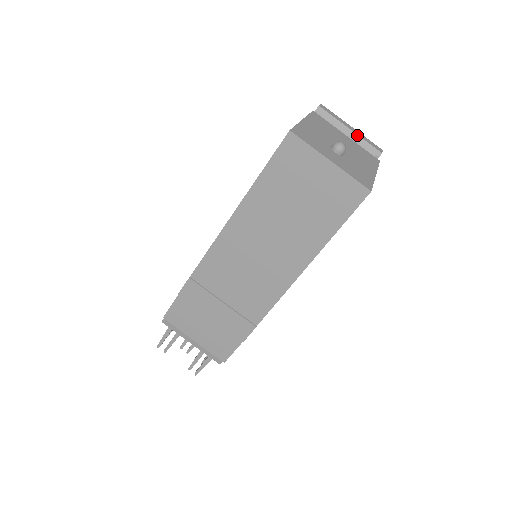
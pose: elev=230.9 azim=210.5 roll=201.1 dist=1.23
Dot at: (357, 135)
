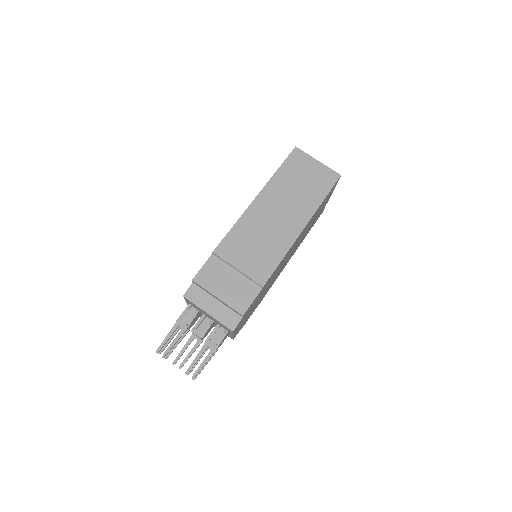
Dot at: occluded
